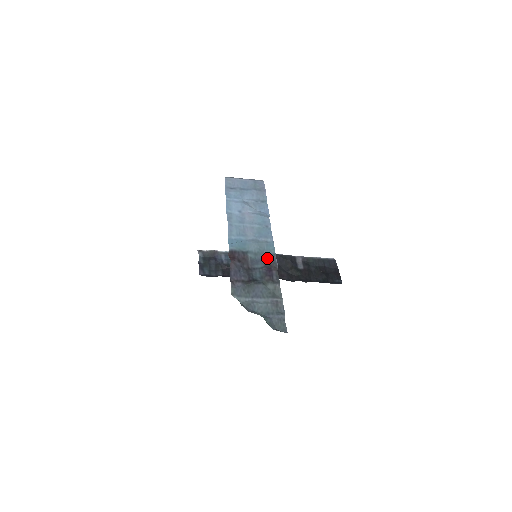
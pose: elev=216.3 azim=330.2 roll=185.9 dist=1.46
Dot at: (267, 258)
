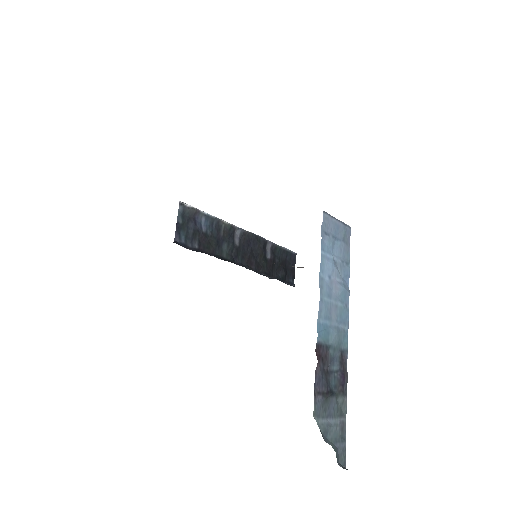
Dot at: (342, 356)
